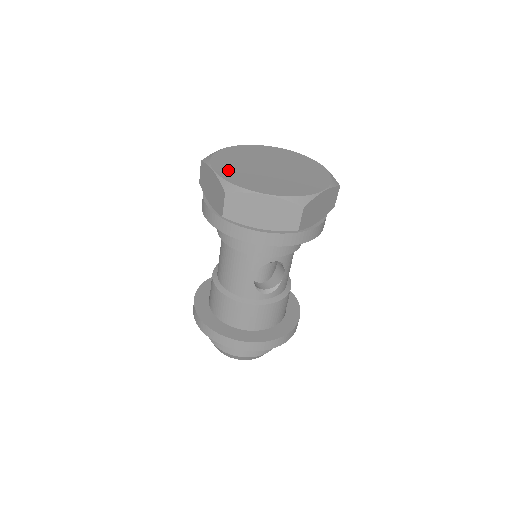
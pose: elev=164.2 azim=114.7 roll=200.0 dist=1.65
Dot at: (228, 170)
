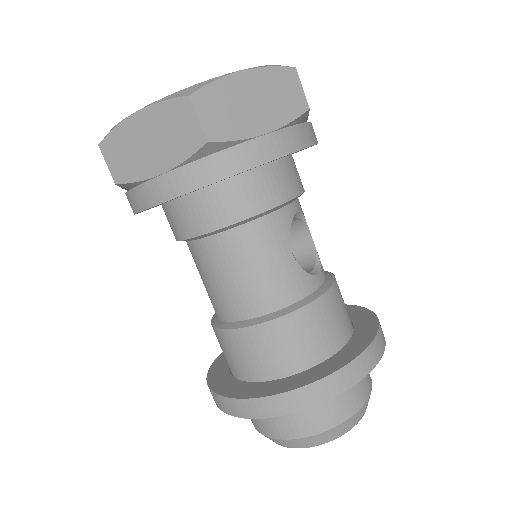
Dot at: occluded
